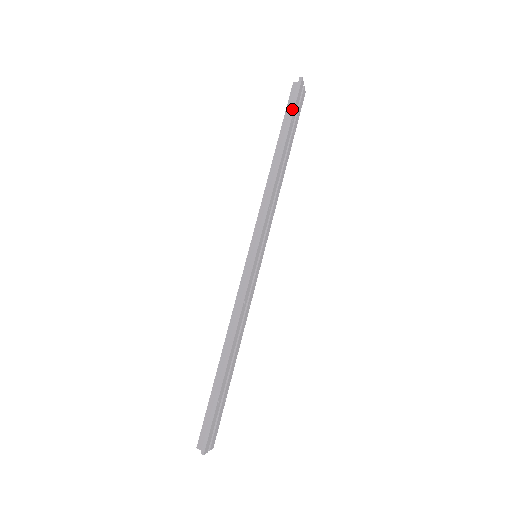
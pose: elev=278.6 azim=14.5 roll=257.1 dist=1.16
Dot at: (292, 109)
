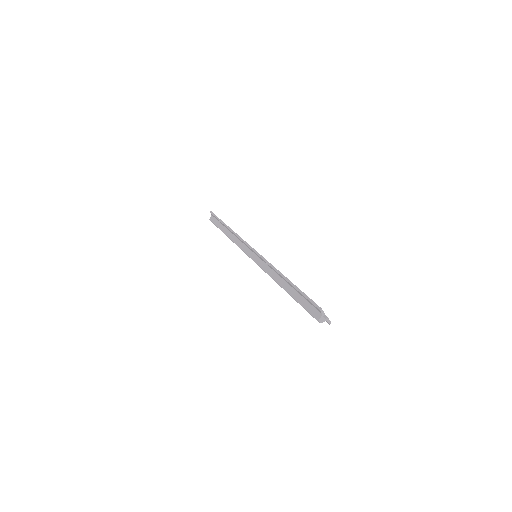
Dot at: (217, 218)
